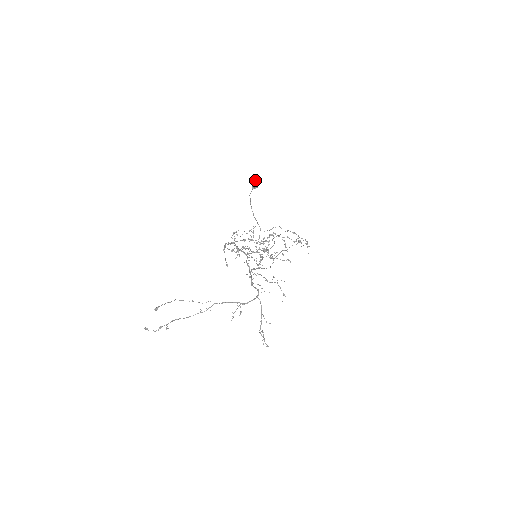
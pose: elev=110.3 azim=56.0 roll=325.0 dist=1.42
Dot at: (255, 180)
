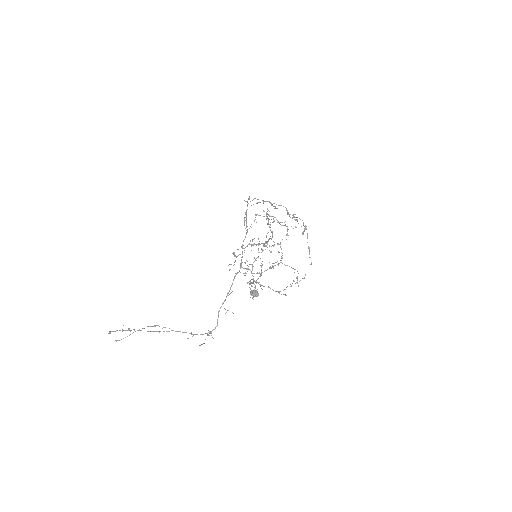
Dot at: (255, 294)
